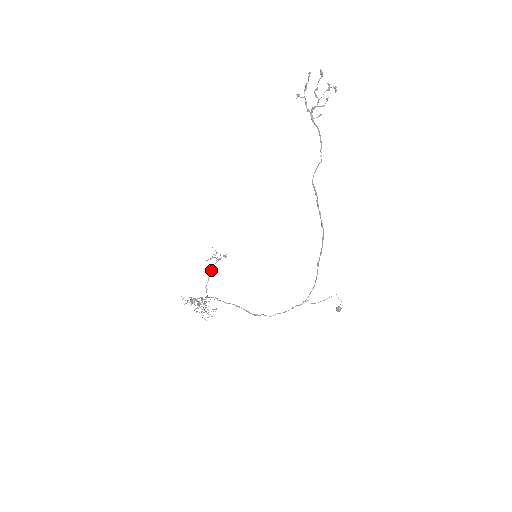
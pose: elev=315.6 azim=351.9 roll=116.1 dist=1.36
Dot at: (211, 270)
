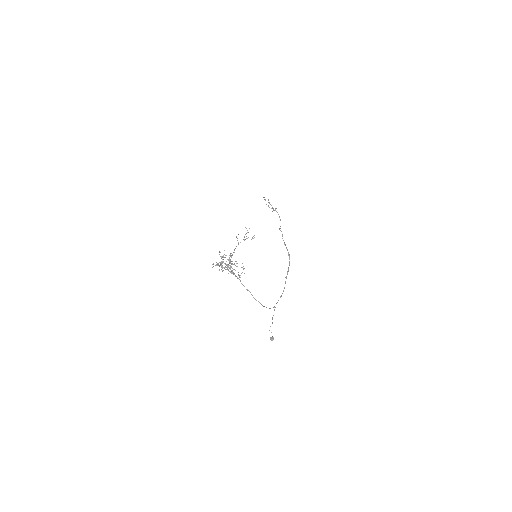
Dot at: occluded
